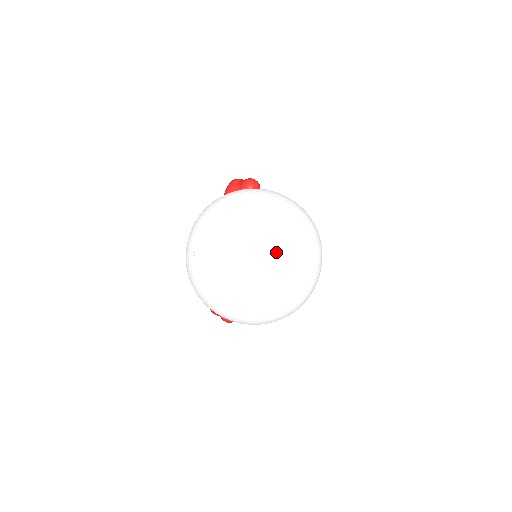
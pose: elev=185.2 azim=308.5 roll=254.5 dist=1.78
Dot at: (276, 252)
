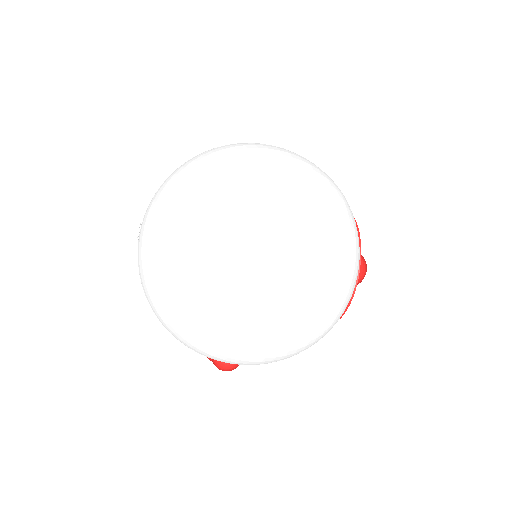
Dot at: (238, 208)
